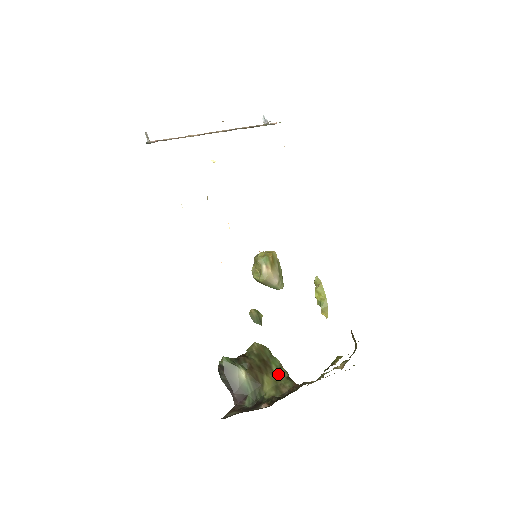
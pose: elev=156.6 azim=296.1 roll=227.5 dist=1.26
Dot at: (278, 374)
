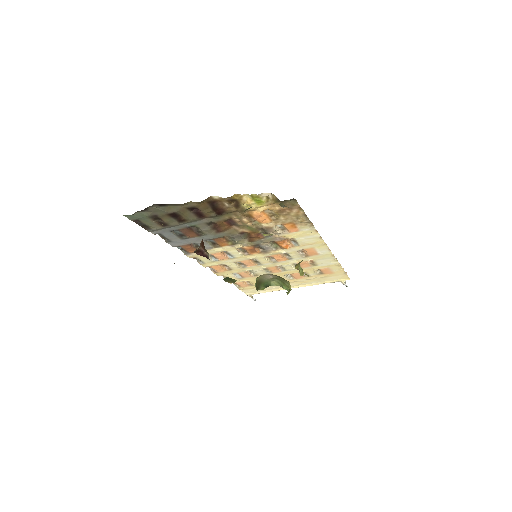
Dot at: occluded
